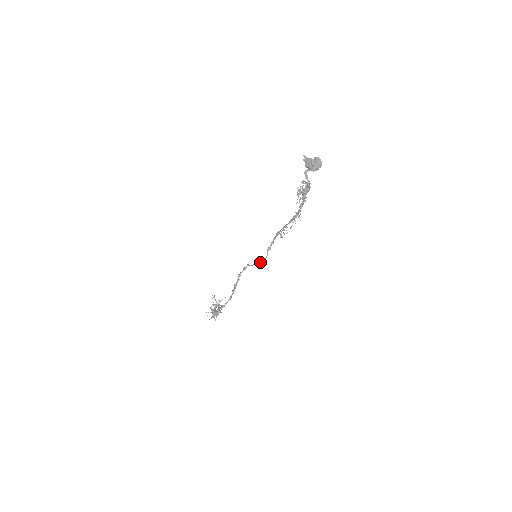
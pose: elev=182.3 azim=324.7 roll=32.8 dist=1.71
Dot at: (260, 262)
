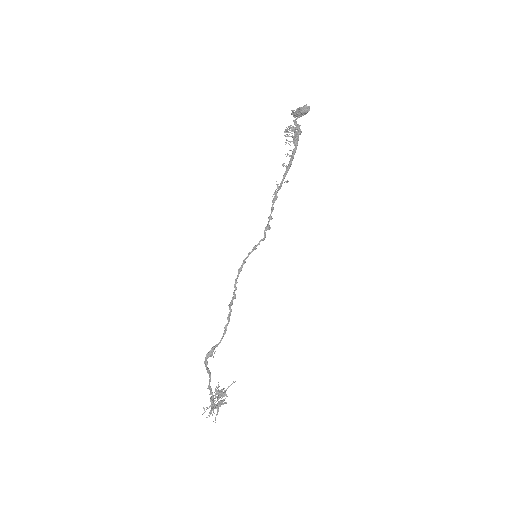
Dot at: (256, 245)
